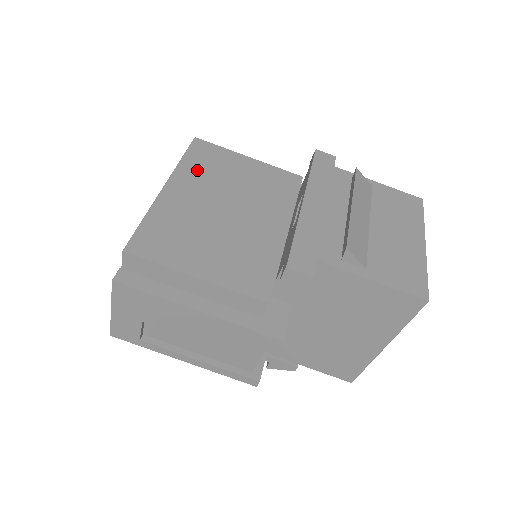
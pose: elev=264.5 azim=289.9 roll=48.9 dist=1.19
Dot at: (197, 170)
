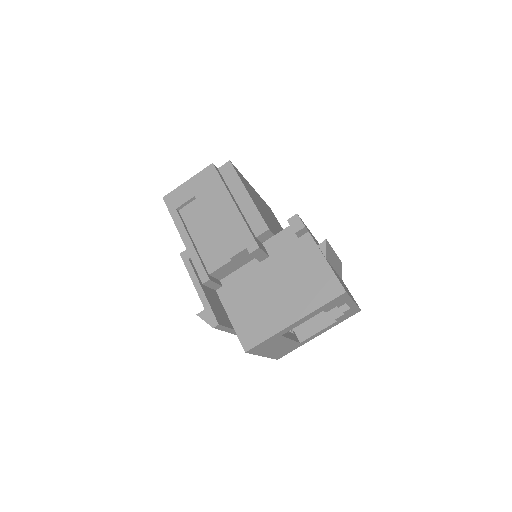
Dot at: (266, 206)
